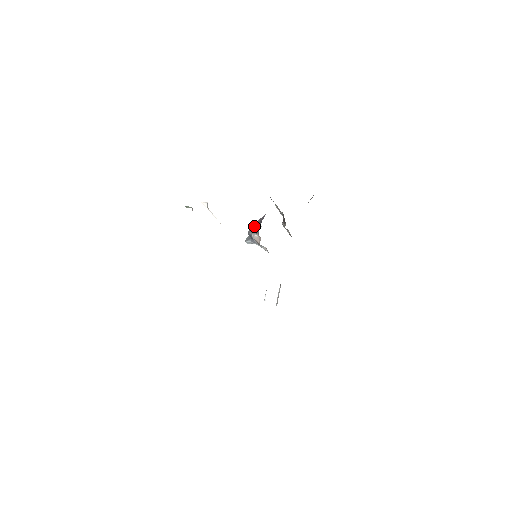
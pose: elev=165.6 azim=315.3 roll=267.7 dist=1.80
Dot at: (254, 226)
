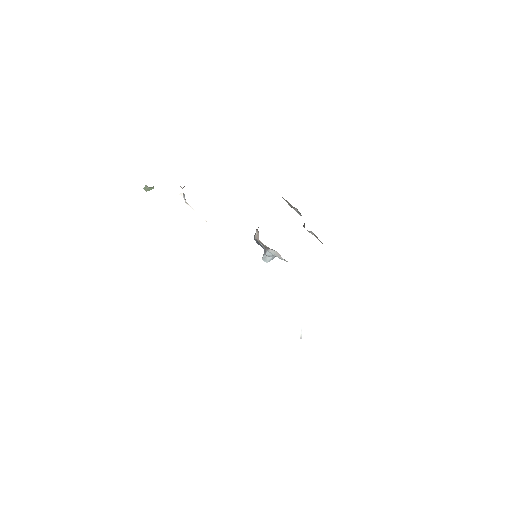
Dot at: (258, 227)
